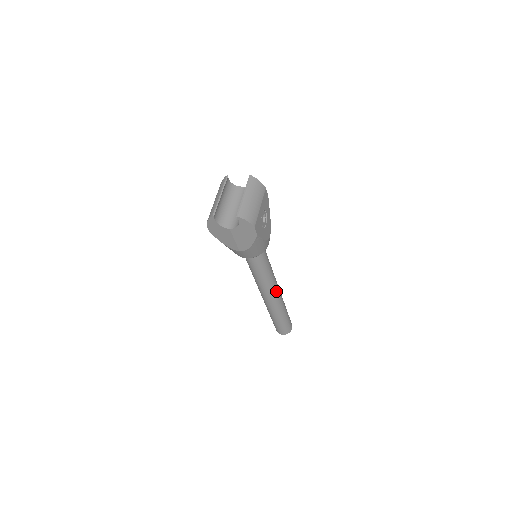
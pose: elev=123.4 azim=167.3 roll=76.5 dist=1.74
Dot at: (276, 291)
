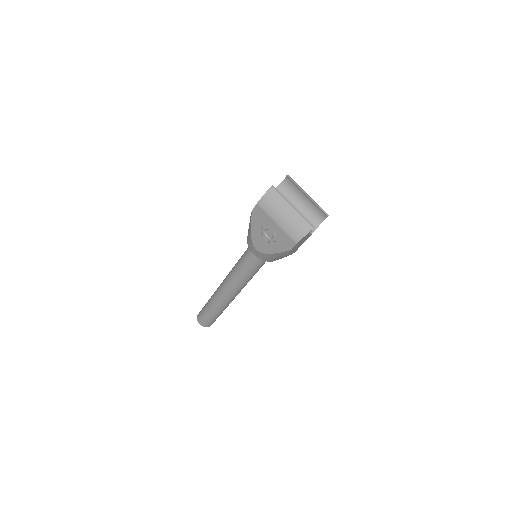
Dot at: occluded
